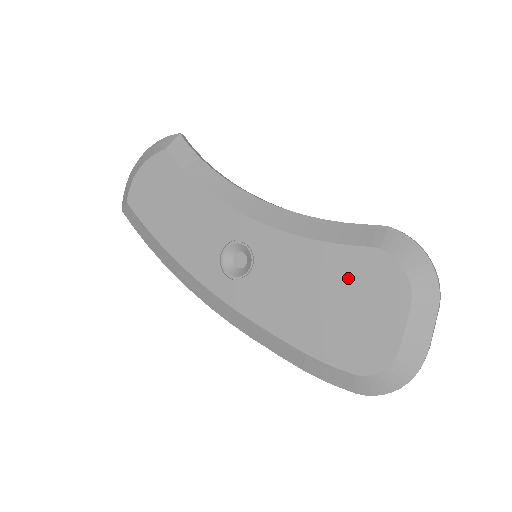
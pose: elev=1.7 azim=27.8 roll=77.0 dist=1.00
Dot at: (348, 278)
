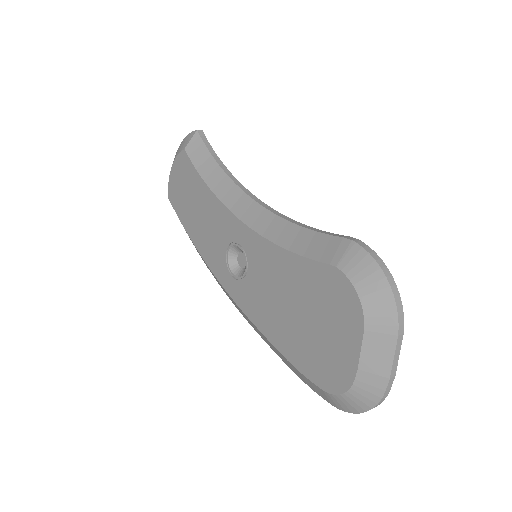
Dot at: (313, 294)
